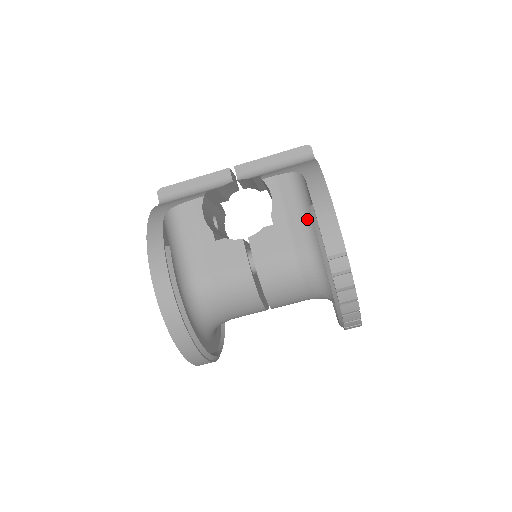
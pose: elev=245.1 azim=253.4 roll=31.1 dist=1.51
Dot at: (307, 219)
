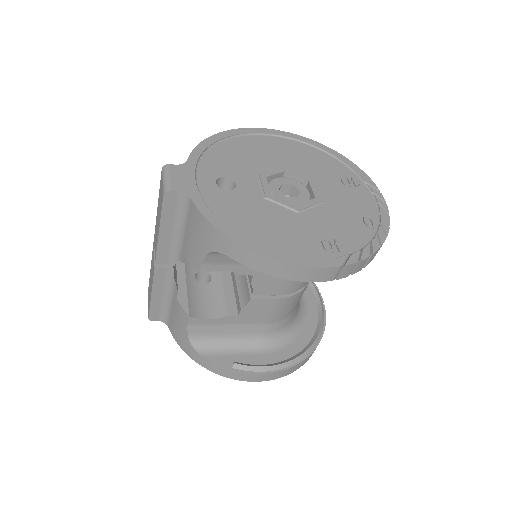
Dot at: occluded
